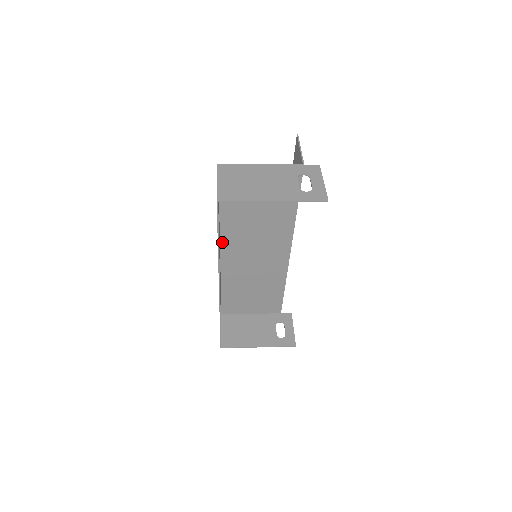
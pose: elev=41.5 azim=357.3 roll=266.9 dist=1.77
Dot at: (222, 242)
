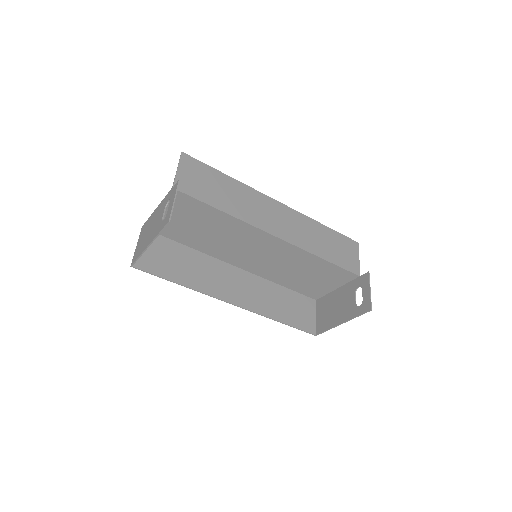
Dot at: (226, 261)
